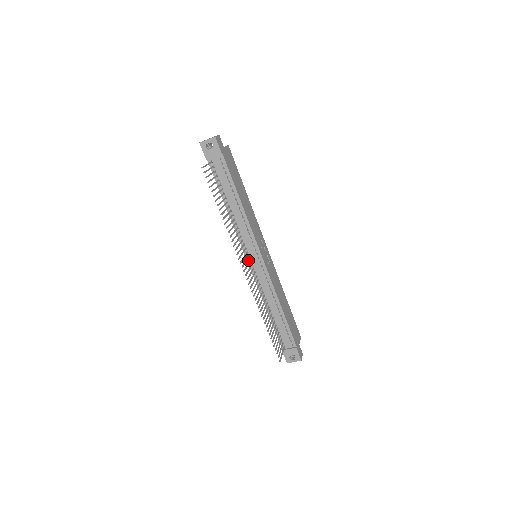
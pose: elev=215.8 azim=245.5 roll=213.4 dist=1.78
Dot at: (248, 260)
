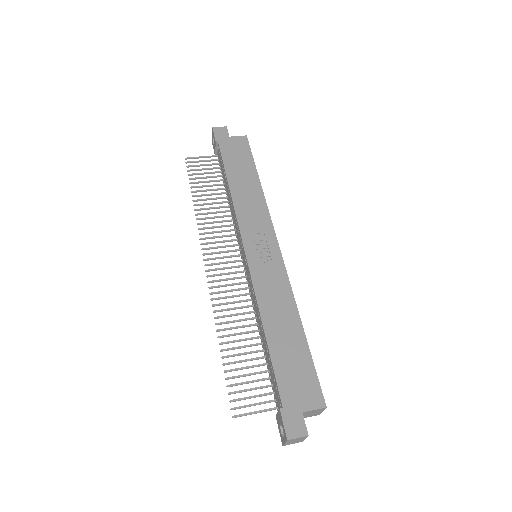
Dot at: (242, 261)
